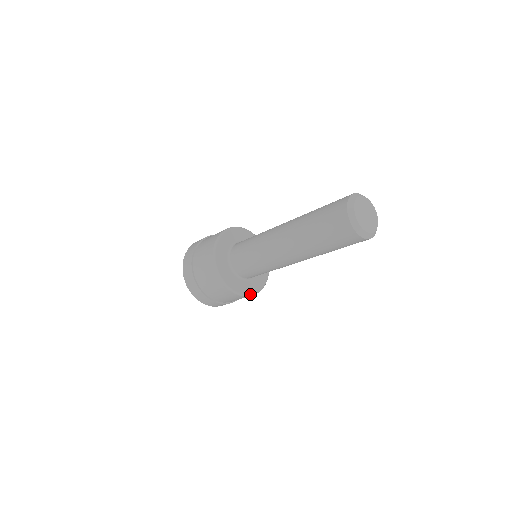
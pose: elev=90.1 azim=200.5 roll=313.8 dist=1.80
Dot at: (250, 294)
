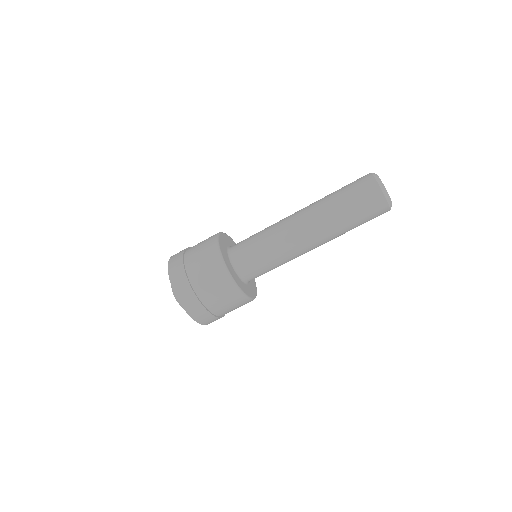
Dot at: (238, 285)
